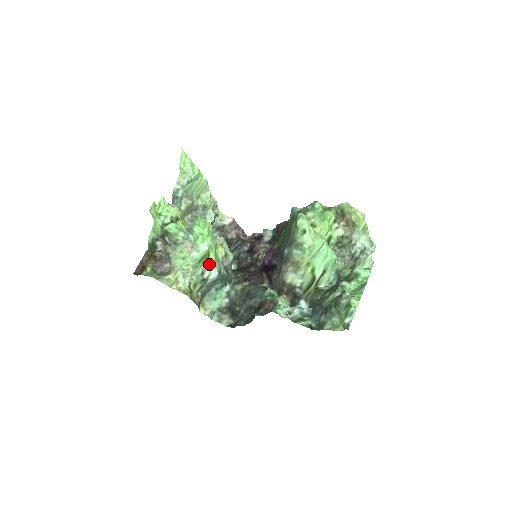
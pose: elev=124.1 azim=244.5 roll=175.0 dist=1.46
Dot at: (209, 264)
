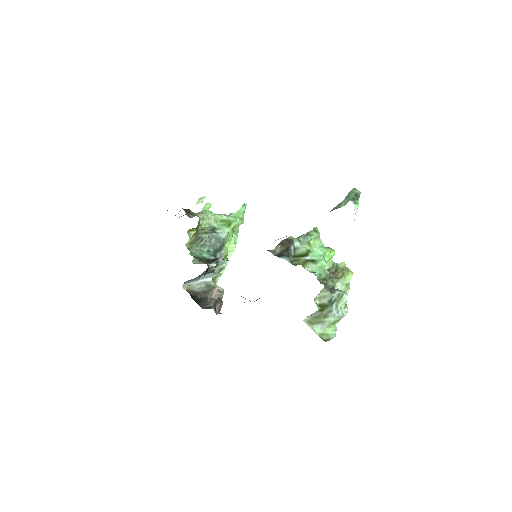
Dot at: (225, 229)
